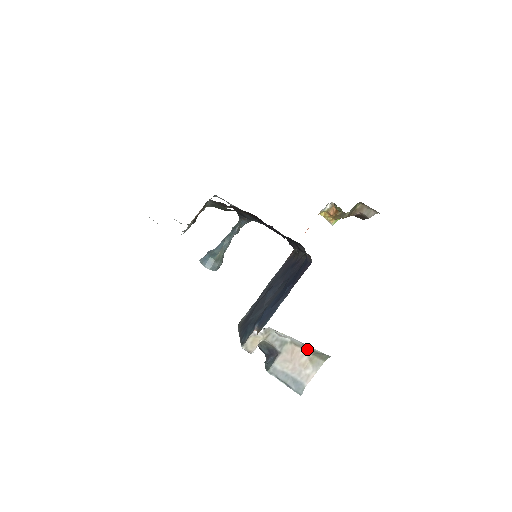
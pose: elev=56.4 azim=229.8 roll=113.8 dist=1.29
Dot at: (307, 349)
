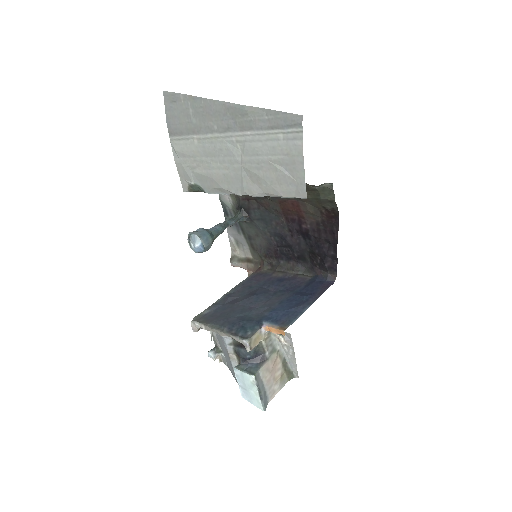
Dot at: (284, 364)
